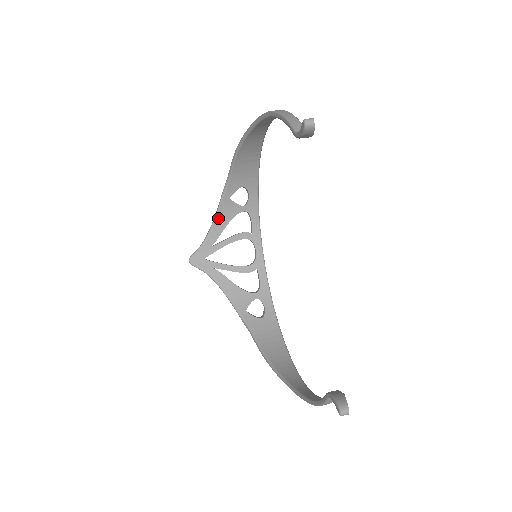
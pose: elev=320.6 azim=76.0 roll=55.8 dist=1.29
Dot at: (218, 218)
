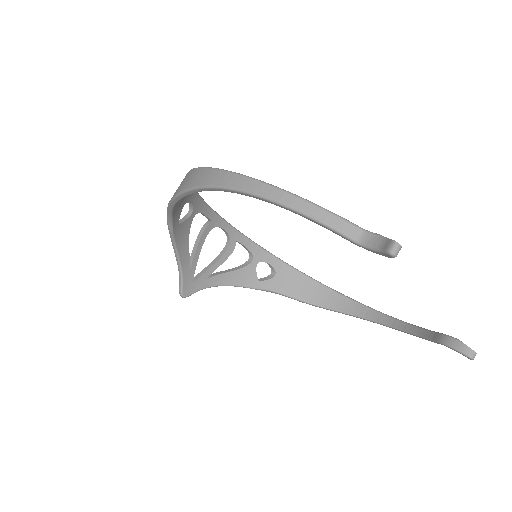
Dot at: (178, 246)
